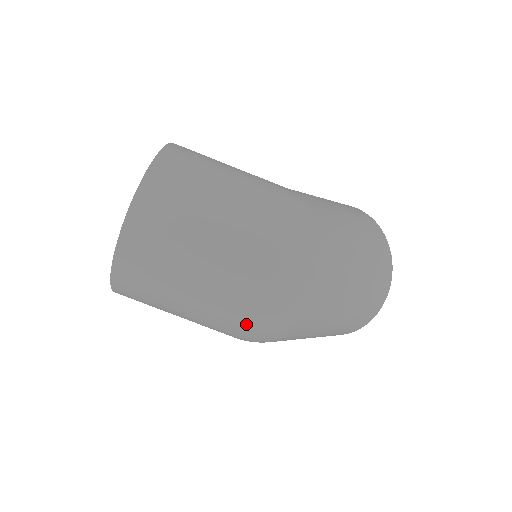
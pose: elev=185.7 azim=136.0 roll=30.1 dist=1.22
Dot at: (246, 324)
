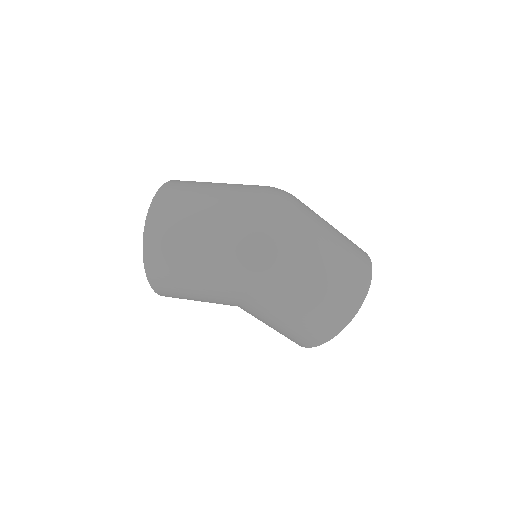
Dot at: (247, 231)
